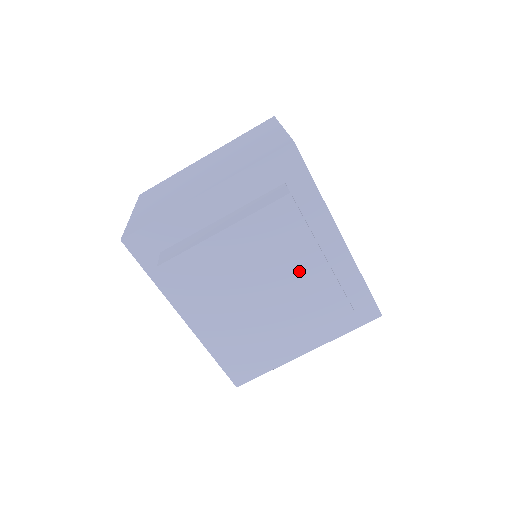
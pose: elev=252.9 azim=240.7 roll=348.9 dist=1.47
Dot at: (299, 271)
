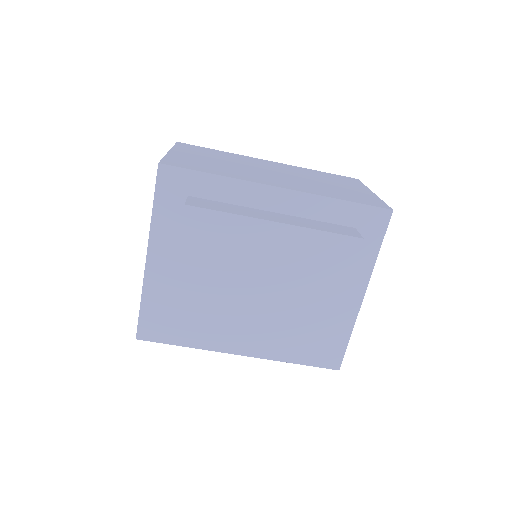
Dot at: (262, 249)
